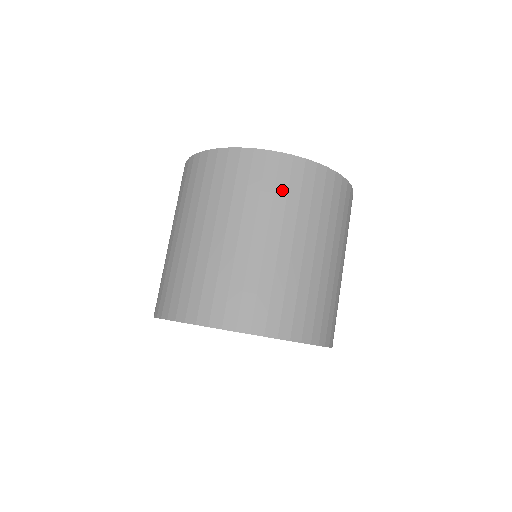
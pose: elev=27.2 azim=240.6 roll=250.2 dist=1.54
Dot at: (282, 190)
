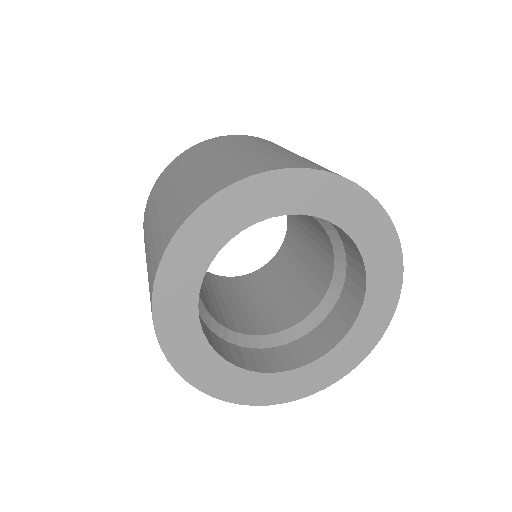
Dot at: (249, 140)
